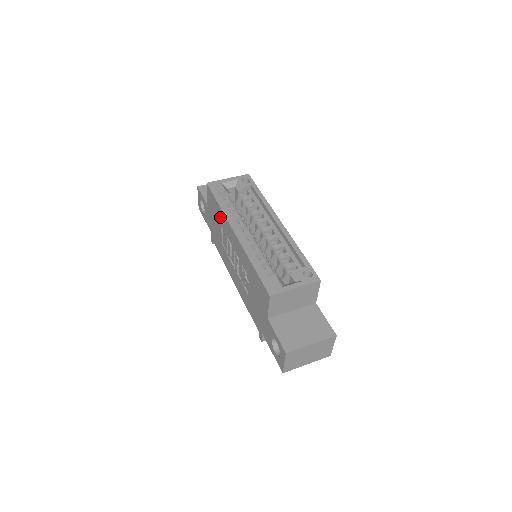
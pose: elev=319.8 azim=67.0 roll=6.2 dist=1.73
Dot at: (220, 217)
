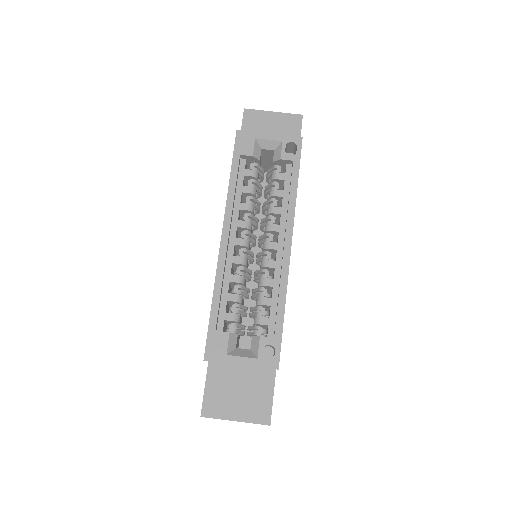
Dot at: occluded
